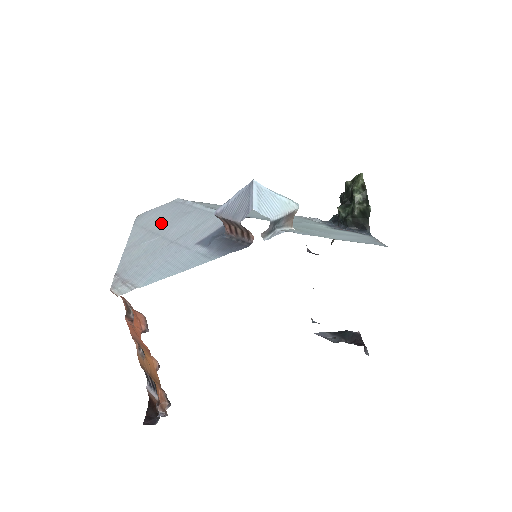
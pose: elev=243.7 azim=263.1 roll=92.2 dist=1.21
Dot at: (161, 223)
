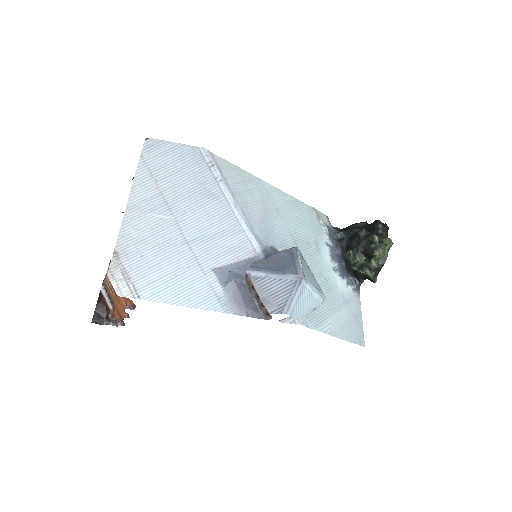
Dot at: (177, 188)
